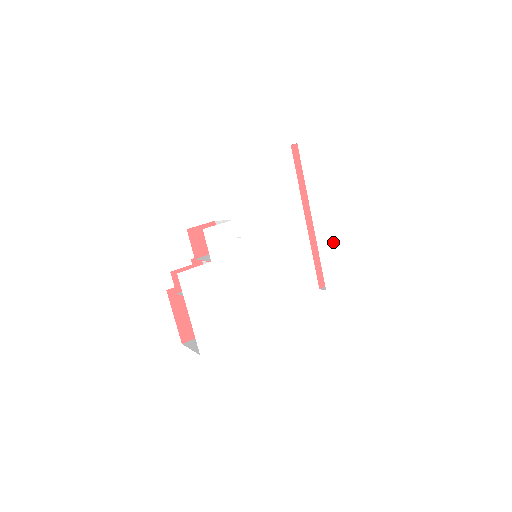
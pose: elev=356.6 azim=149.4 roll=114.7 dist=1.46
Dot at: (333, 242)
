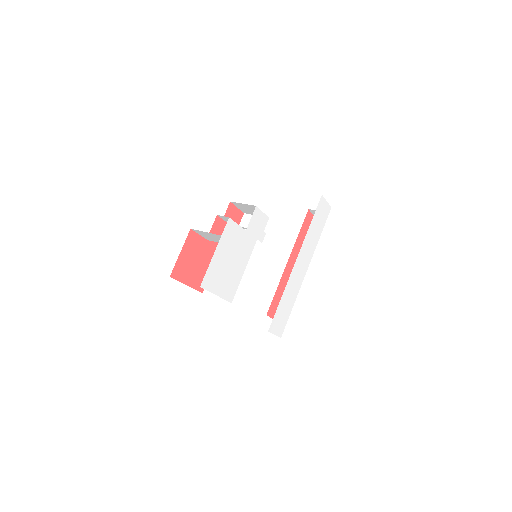
Dot at: (294, 289)
